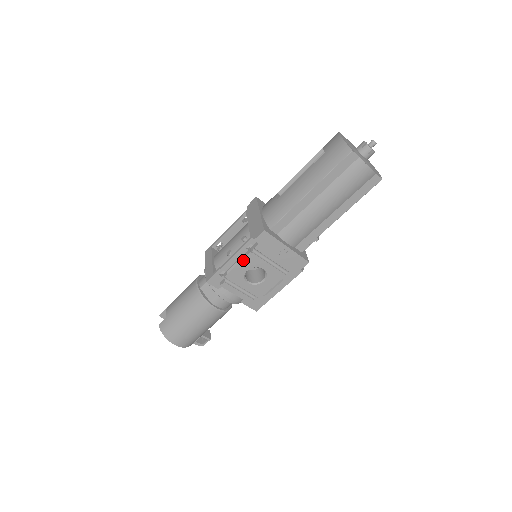
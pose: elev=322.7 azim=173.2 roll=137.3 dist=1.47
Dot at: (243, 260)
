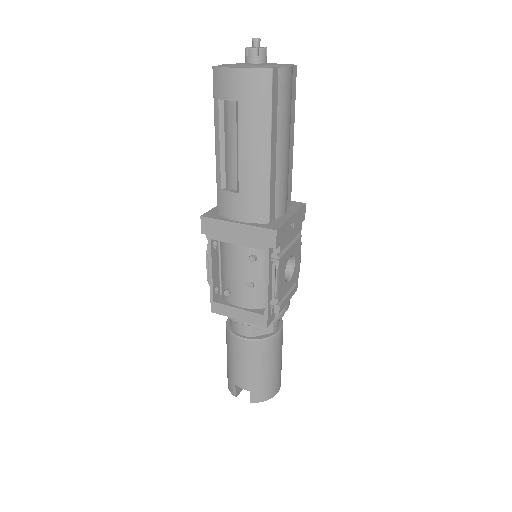
Dot at: (279, 273)
